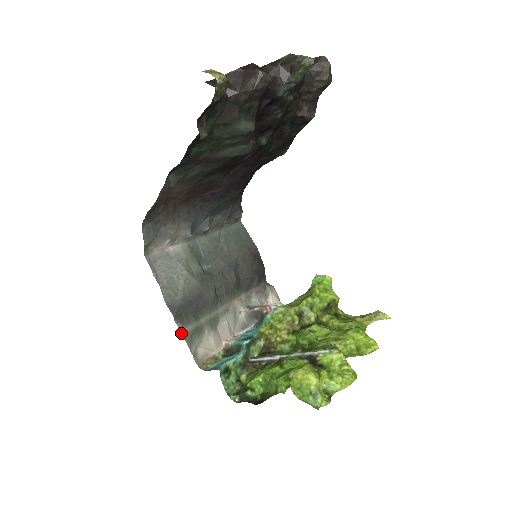
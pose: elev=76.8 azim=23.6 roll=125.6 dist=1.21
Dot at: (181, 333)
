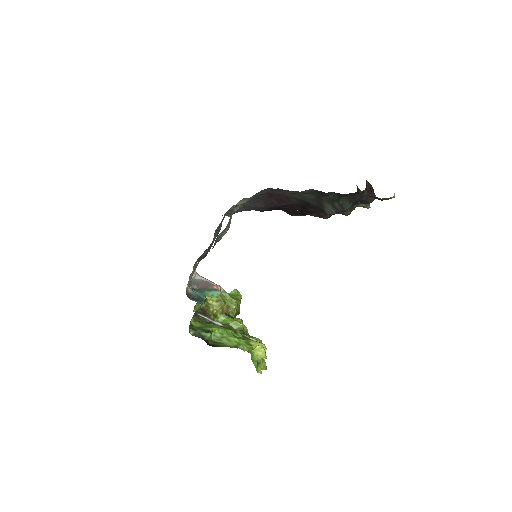
Dot at: occluded
